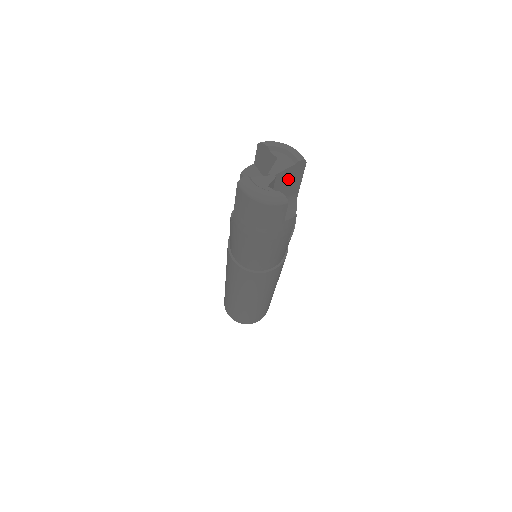
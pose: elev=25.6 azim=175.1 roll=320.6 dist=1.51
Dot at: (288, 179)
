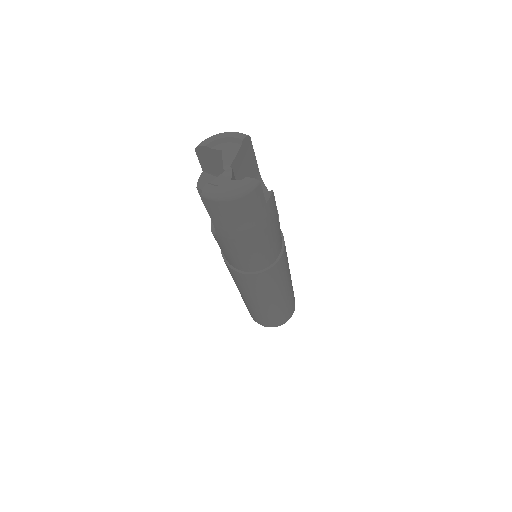
Dot at: (243, 164)
